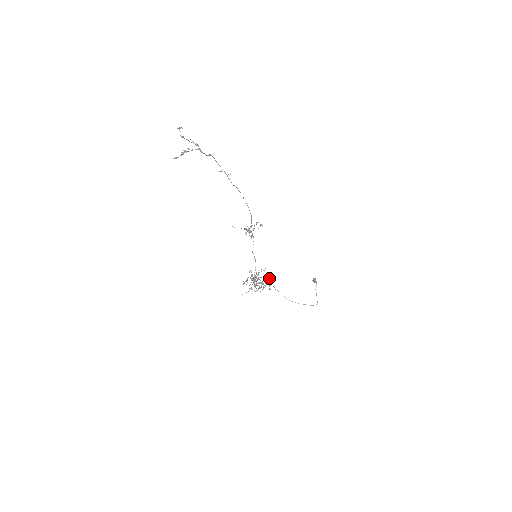
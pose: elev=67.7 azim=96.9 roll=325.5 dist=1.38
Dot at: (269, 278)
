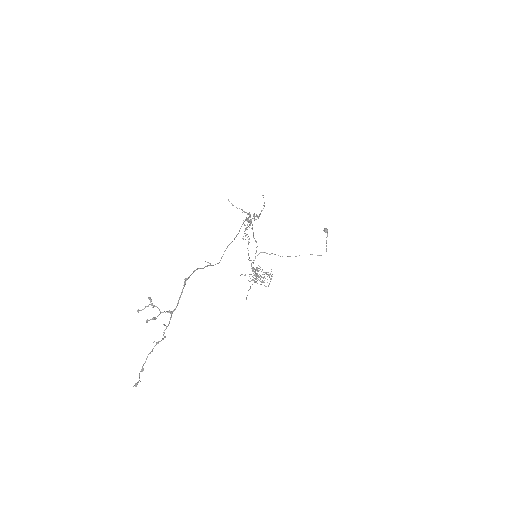
Dot at: occluded
